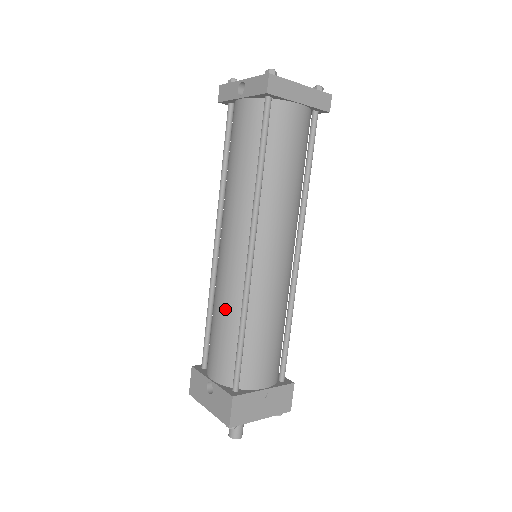
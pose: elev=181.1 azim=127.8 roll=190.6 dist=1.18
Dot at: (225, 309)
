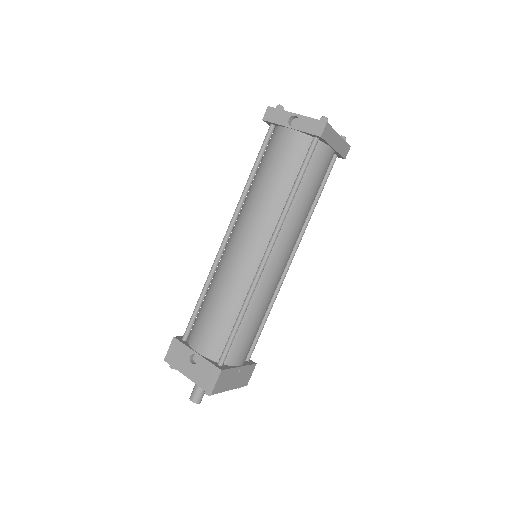
Dot at: (228, 296)
